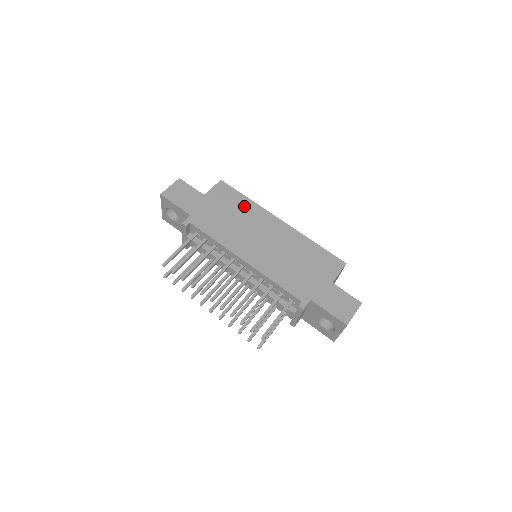
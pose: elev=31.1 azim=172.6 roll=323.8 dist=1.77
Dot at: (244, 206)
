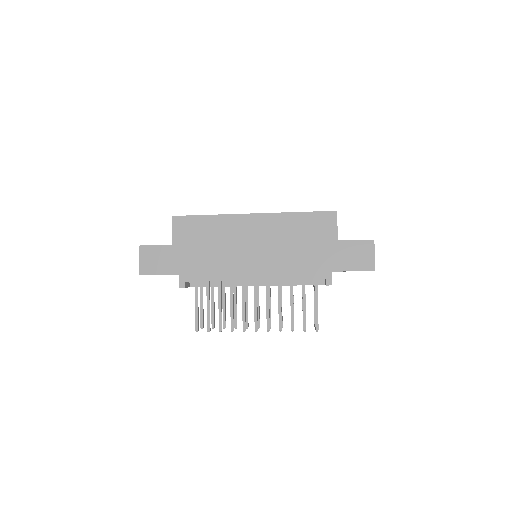
Dot at: (212, 227)
